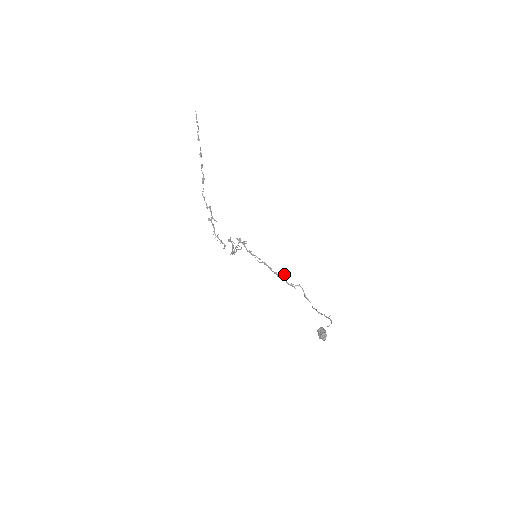
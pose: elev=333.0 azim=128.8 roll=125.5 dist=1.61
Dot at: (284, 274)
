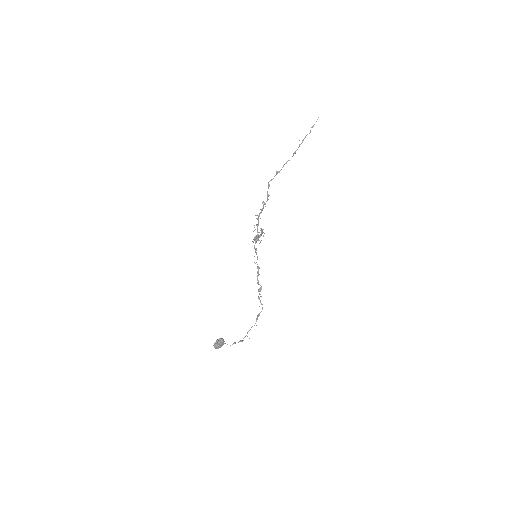
Dot at: occluded
